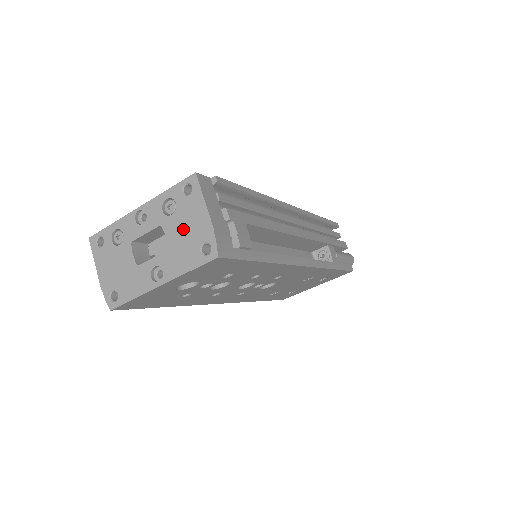
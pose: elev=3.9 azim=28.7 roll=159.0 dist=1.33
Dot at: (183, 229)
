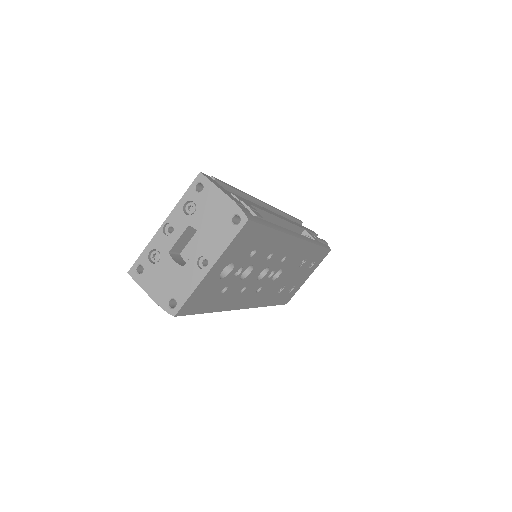
Dot at: (209, 217)
